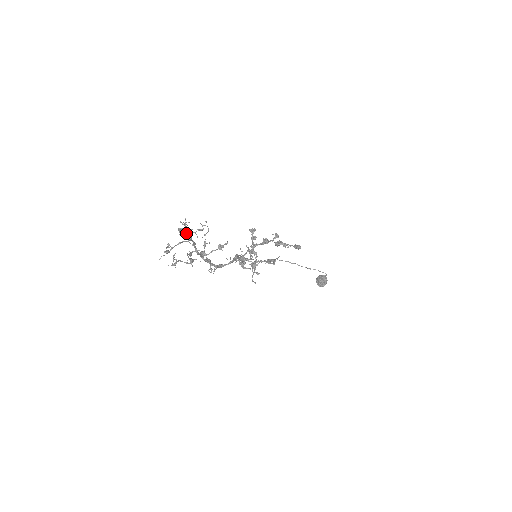
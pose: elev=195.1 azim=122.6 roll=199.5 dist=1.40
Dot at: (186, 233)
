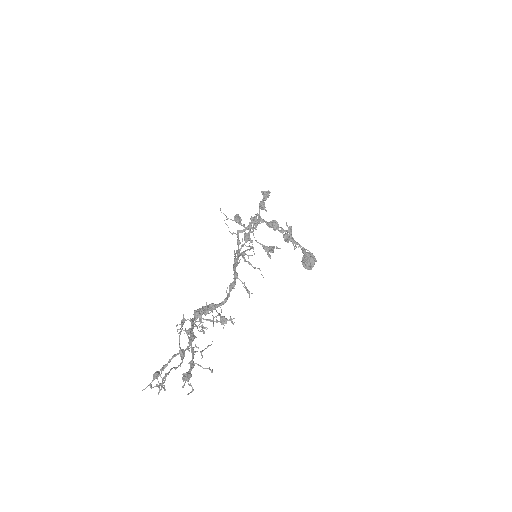
Dot at: (190, 343)
